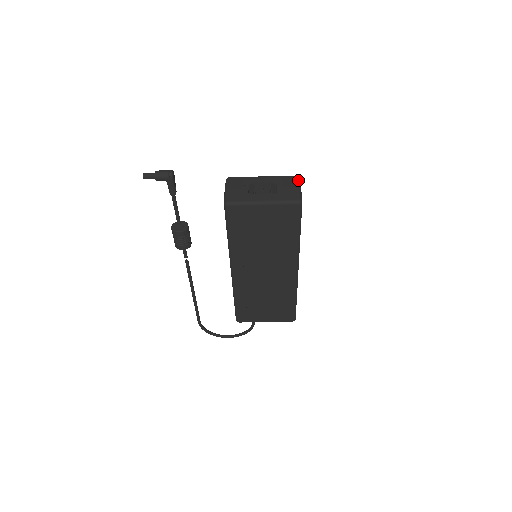
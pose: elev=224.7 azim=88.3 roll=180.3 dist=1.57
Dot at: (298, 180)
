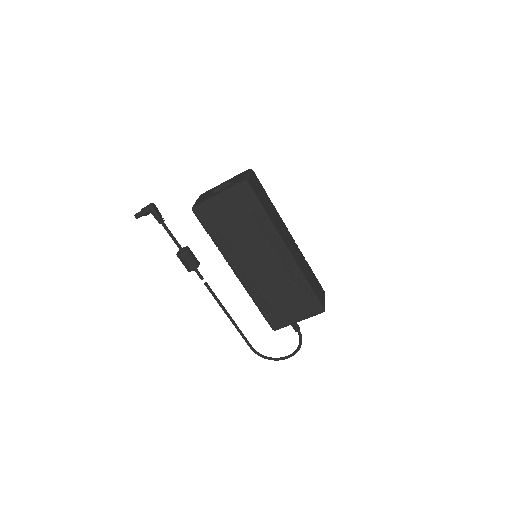
Dot at: (249, 170)
